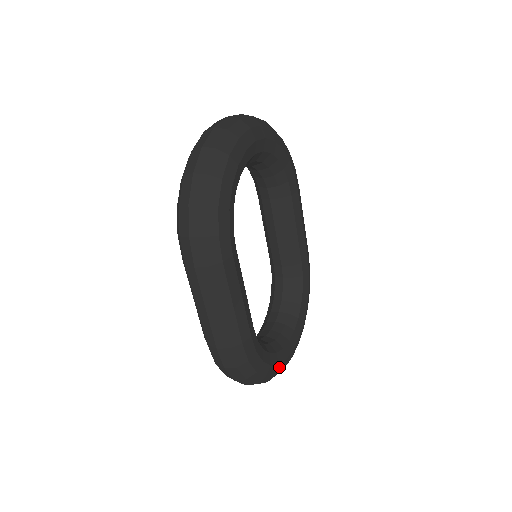
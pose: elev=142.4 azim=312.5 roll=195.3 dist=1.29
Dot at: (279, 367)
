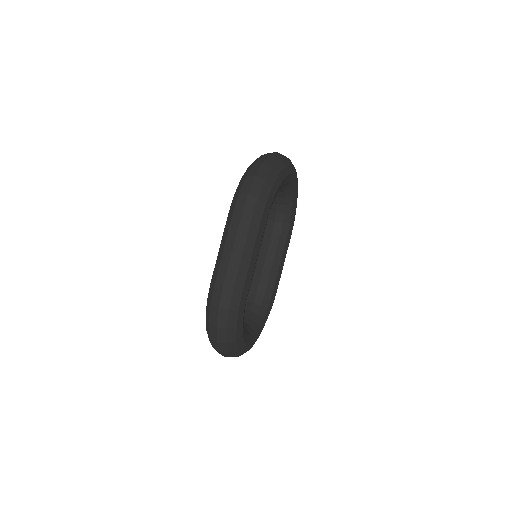
Dot at: (242, 345)
